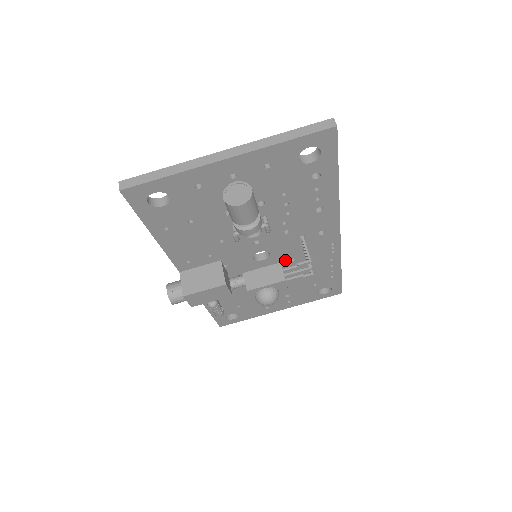
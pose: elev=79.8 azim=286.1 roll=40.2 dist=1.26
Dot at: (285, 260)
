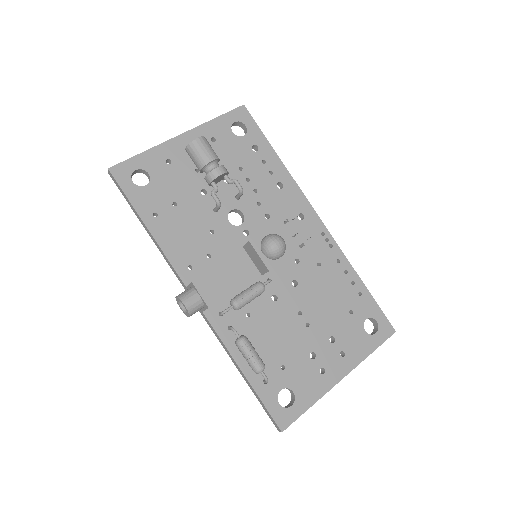
Dot at: (290, 263)
